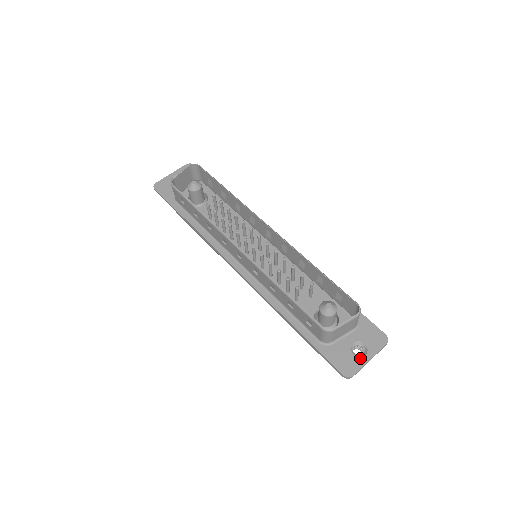
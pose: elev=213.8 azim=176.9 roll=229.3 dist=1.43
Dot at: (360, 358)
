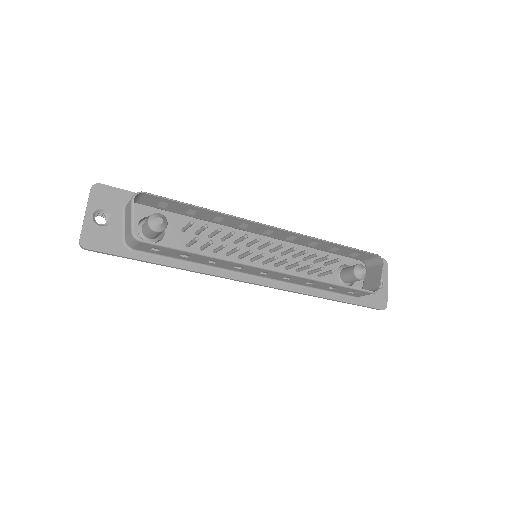
Dot at: (383, 289)
